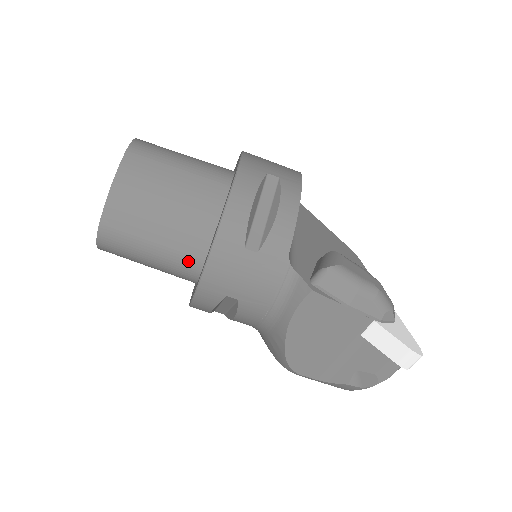
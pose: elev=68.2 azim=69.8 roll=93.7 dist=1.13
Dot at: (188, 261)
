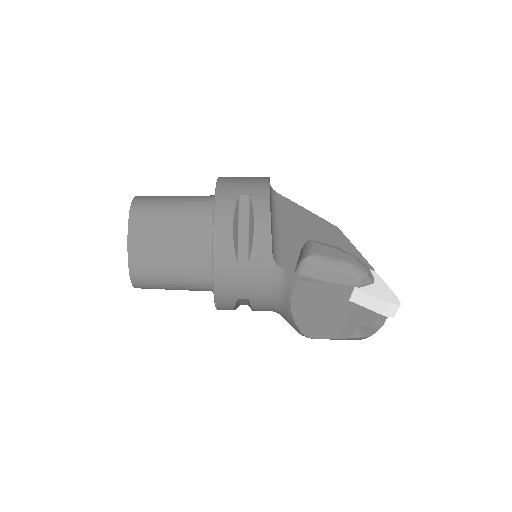
Dot at: (202, 280)
